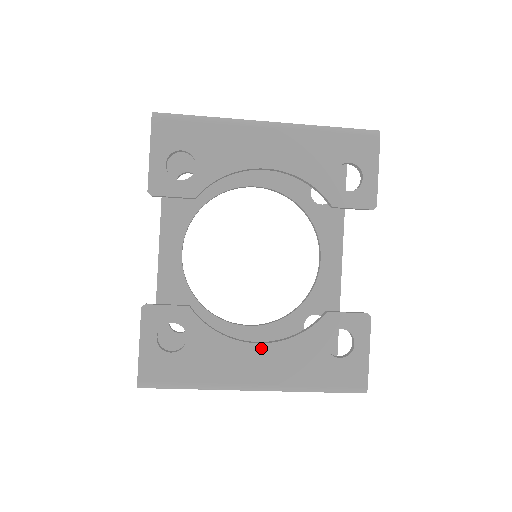
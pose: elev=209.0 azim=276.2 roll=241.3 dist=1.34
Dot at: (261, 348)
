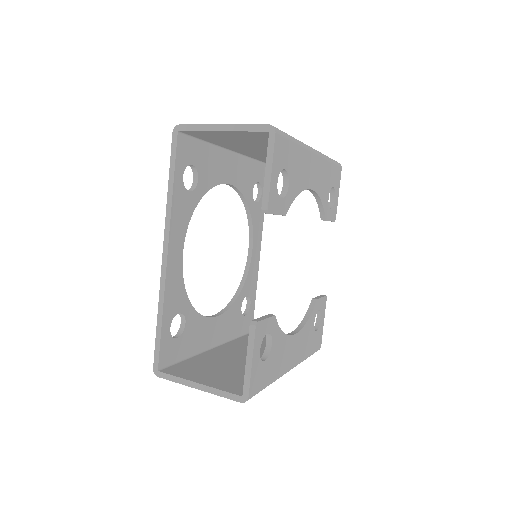
Dot at: (296, 337)
